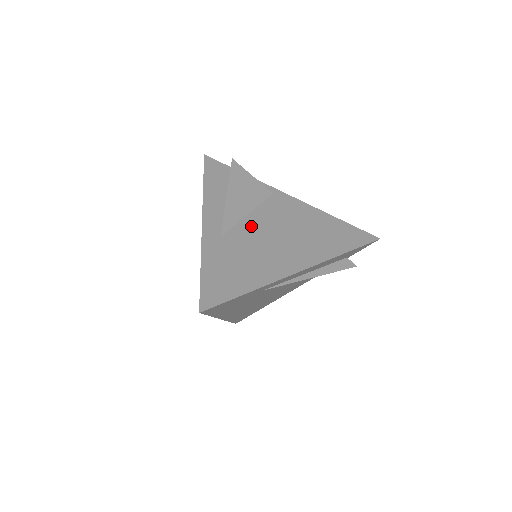
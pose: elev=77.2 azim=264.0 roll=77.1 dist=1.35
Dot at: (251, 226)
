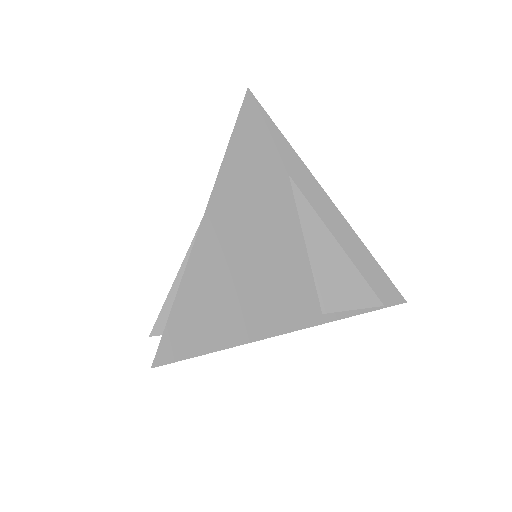
Dot at: occluded
